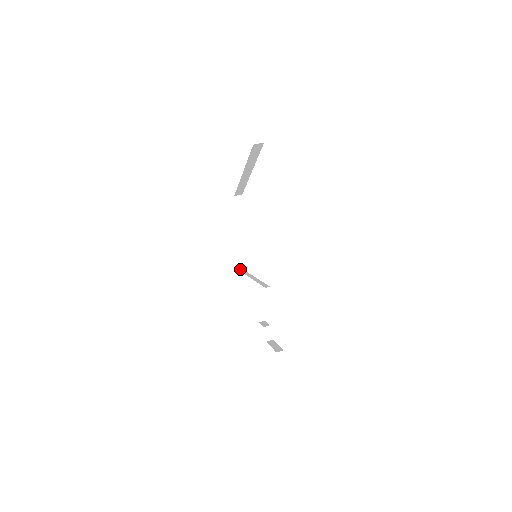
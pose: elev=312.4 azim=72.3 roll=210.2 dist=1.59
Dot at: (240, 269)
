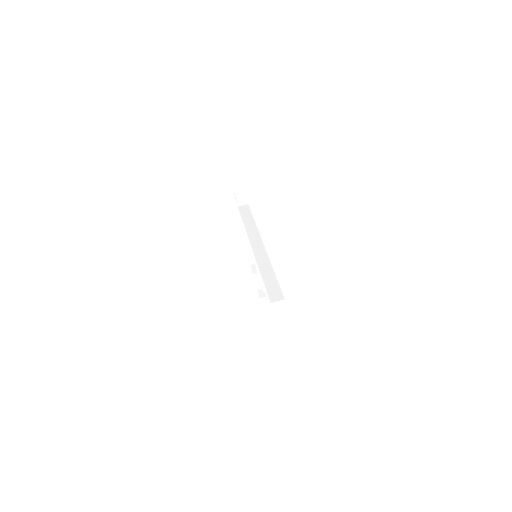
Dot at: occluded
